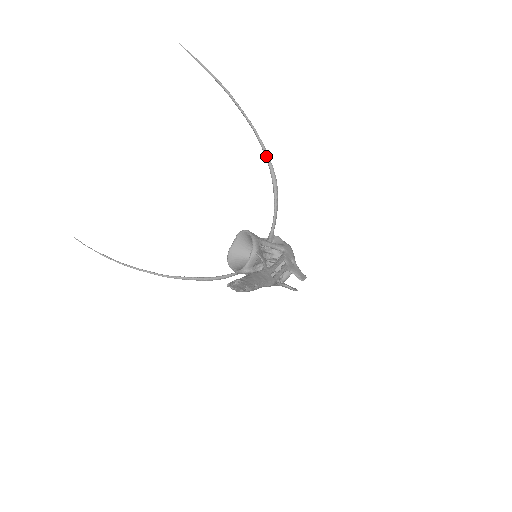
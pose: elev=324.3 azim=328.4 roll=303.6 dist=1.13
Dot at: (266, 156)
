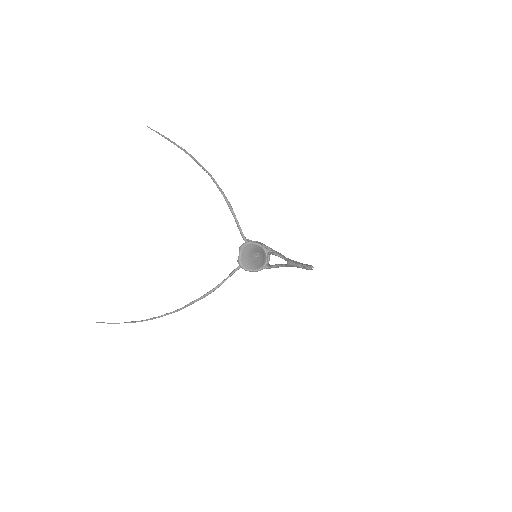
Dot at: (220, 190)
